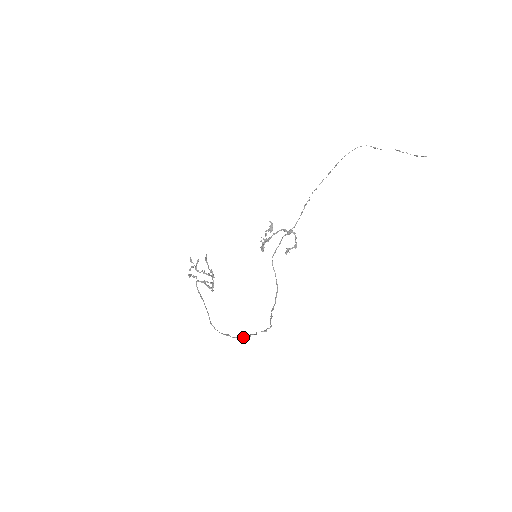
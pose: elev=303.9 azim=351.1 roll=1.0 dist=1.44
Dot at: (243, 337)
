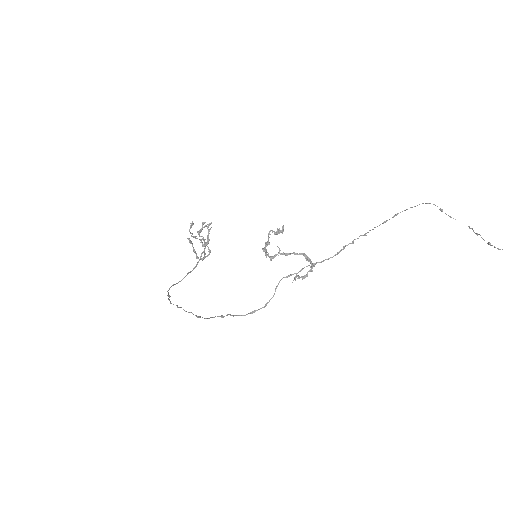
Dot at: occluded
